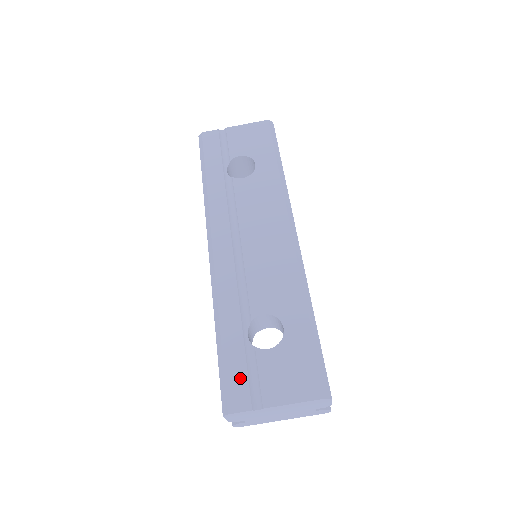
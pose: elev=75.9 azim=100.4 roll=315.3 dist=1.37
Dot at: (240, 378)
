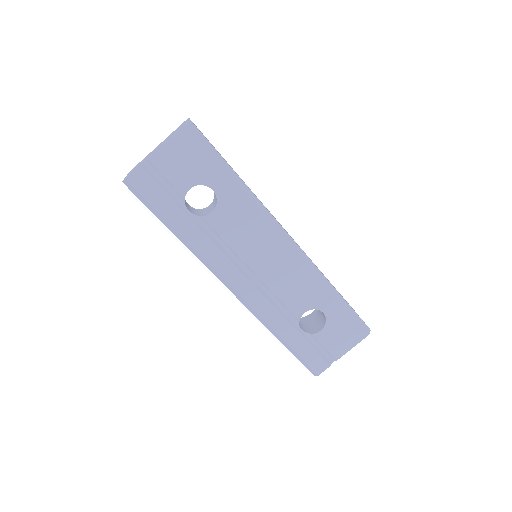
Dot at: (314, 356)
